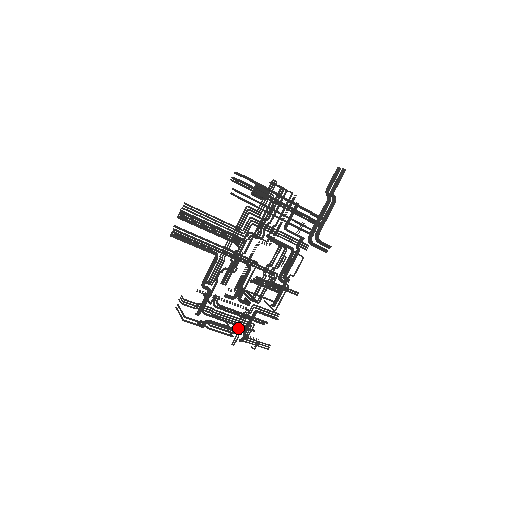
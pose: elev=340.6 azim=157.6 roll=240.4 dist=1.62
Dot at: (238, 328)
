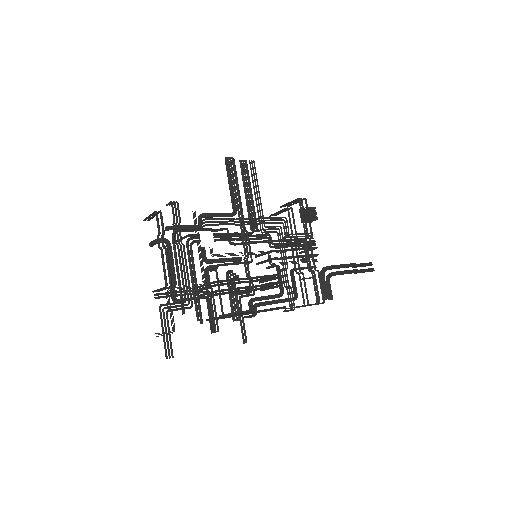
Dot at: (176, 291)
